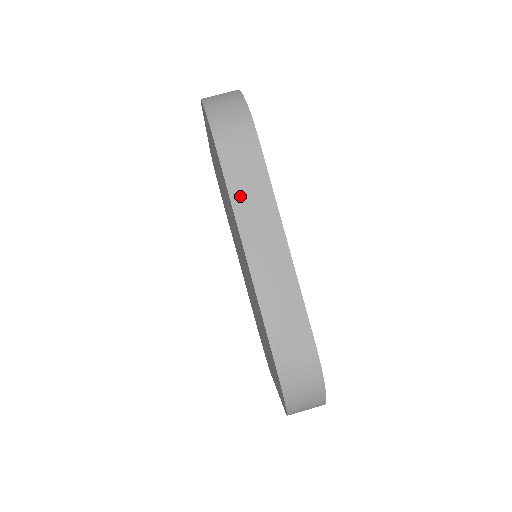
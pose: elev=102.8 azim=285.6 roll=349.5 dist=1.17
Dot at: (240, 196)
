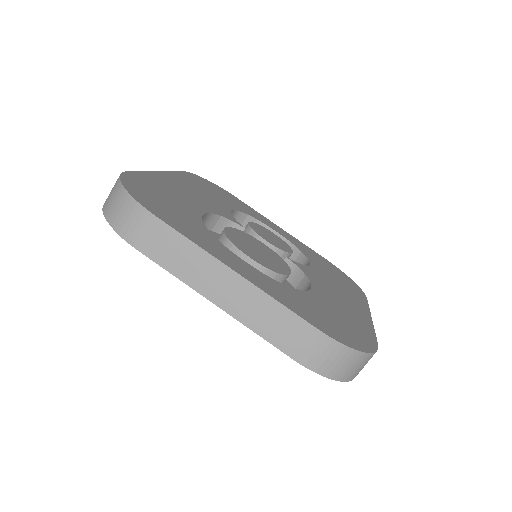
Dot at: (177, 267)
